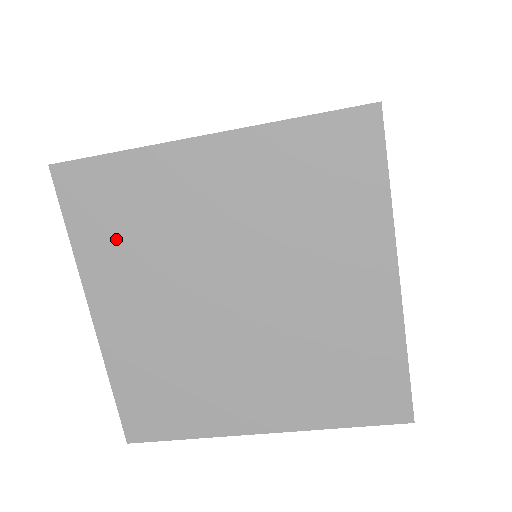
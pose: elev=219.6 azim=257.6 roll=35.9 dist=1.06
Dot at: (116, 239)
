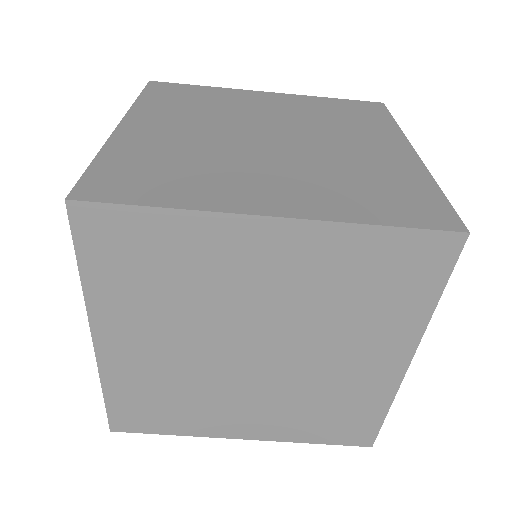
Dot at: (138, 286)
